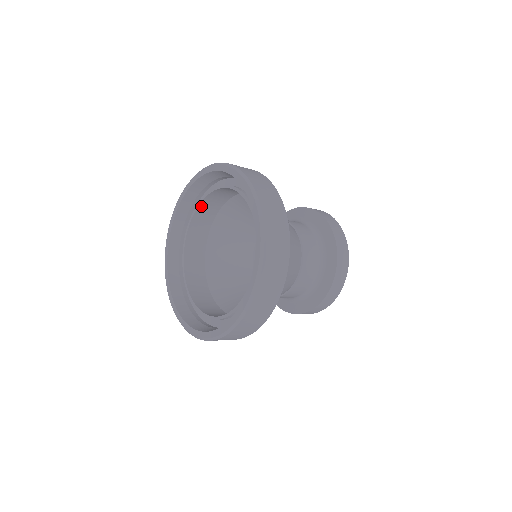
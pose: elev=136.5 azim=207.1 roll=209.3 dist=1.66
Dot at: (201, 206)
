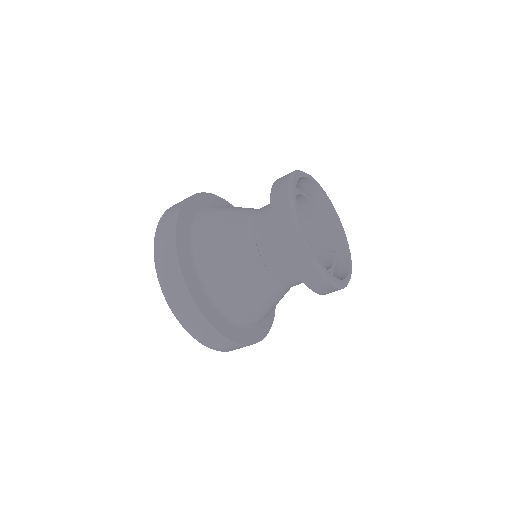
Dot at: occluded
